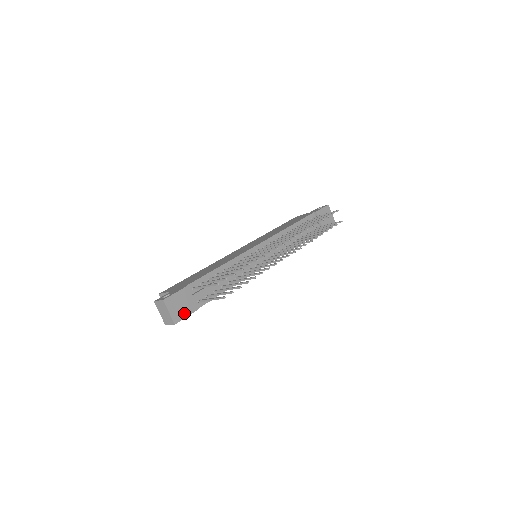
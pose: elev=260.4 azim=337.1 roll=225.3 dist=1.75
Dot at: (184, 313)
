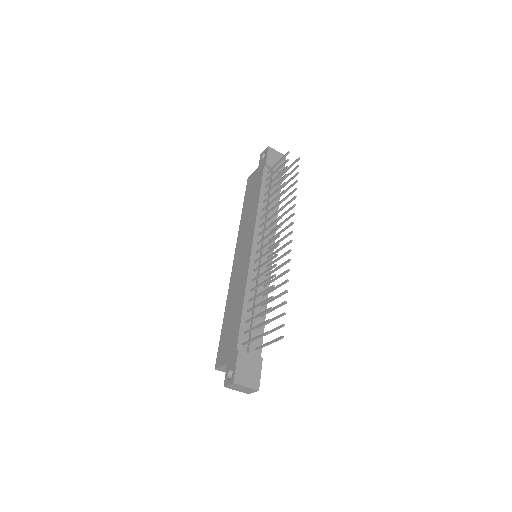
Dot at: (256, 374)
